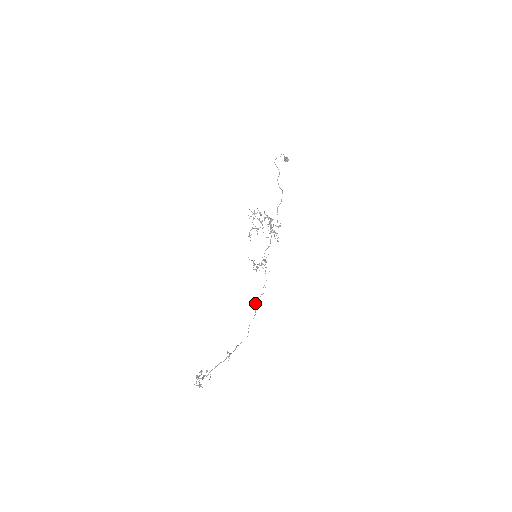
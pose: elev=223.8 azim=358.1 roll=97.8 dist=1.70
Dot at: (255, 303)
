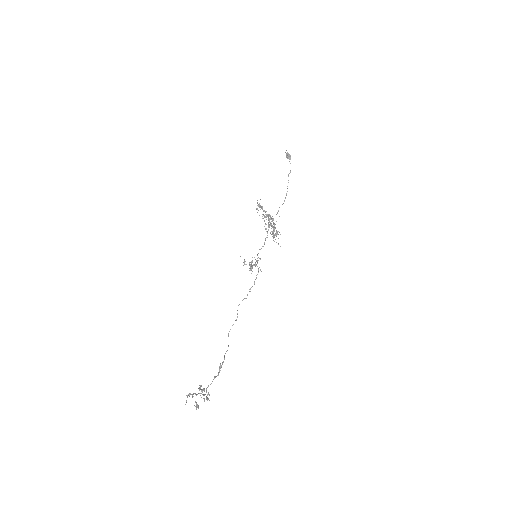
Dot at: occluded
